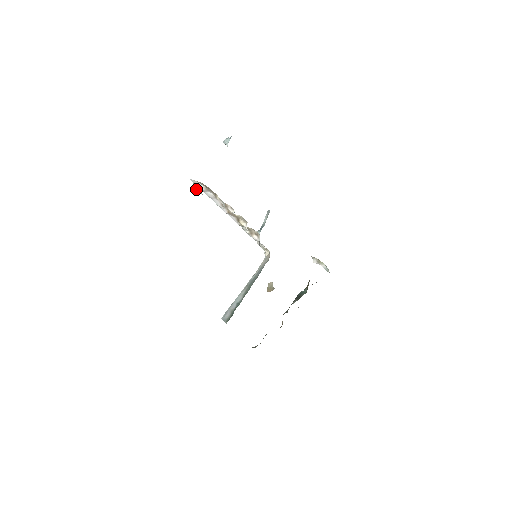
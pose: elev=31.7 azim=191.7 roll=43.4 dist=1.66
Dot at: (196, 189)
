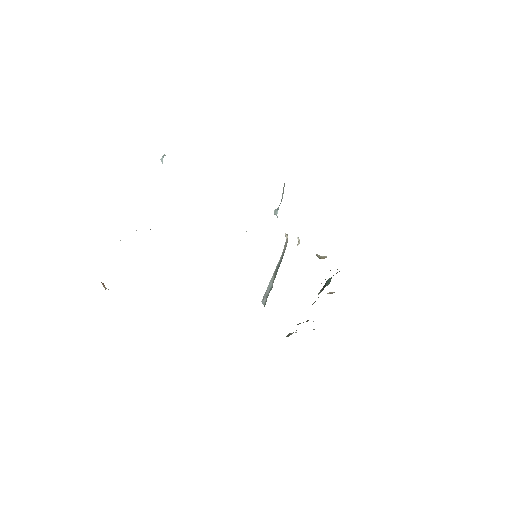
Dot at: occluded
